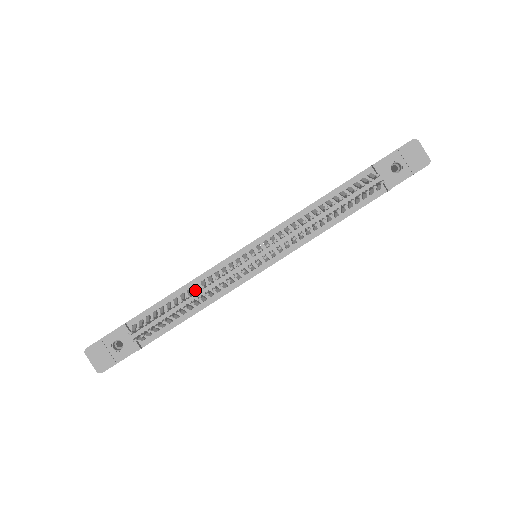
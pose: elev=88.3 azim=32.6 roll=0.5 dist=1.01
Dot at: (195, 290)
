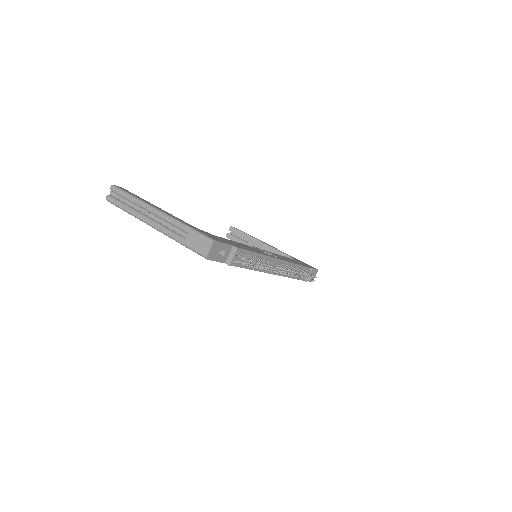
Dot at: occluded
